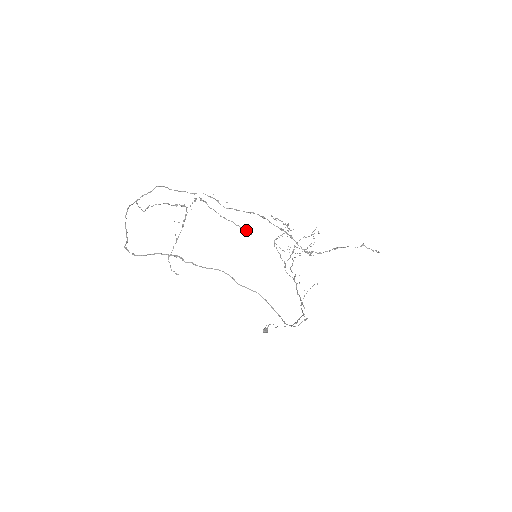
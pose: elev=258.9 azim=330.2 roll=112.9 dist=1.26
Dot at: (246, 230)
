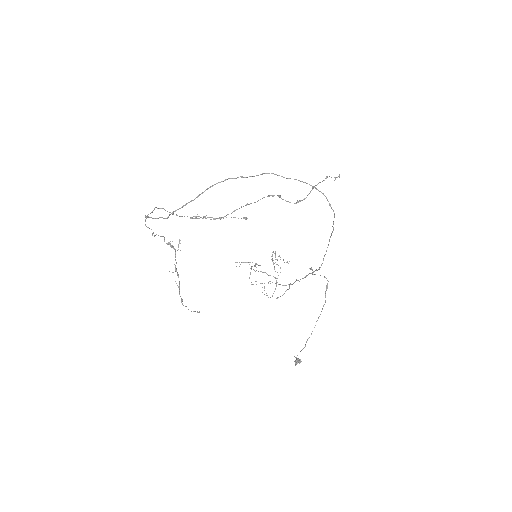
Dot at: occluded
